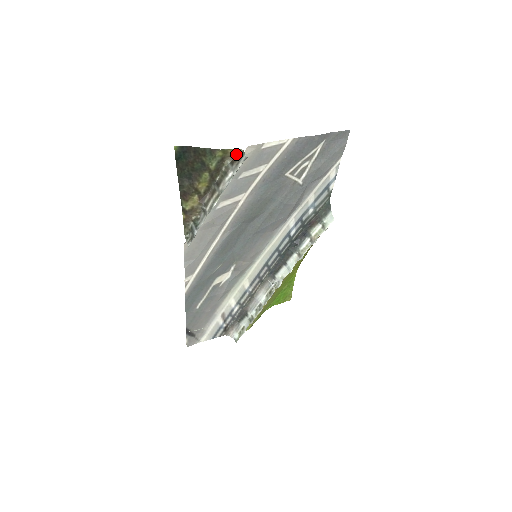
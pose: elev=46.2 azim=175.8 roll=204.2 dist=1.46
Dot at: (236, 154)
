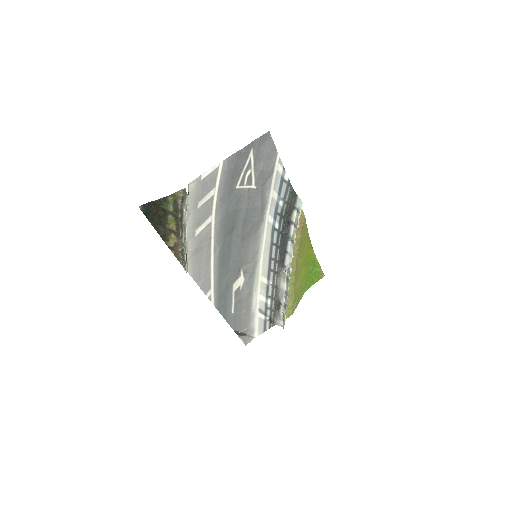
Dot at: (182, 193)
